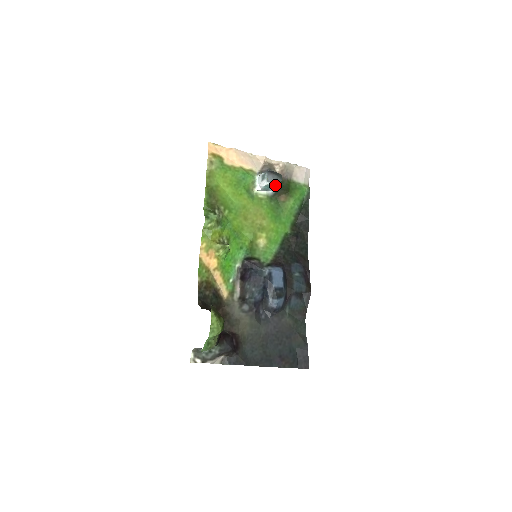
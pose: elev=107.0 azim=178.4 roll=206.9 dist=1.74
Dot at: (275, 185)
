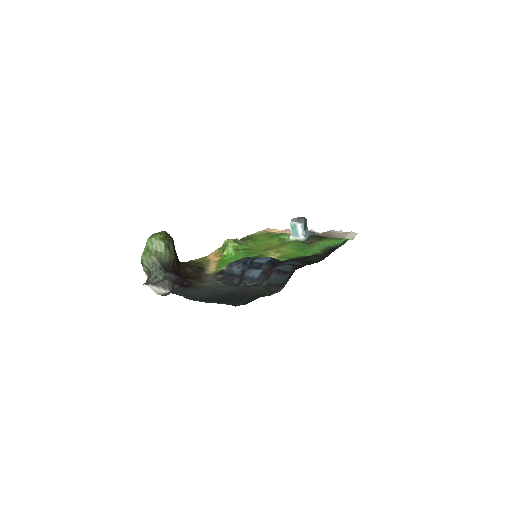
Dot at: (299, 224)
